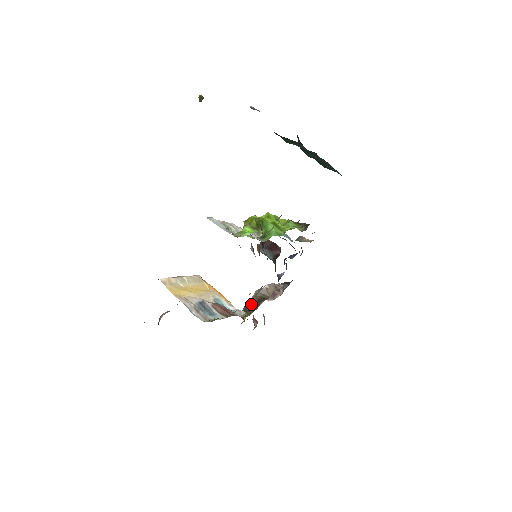
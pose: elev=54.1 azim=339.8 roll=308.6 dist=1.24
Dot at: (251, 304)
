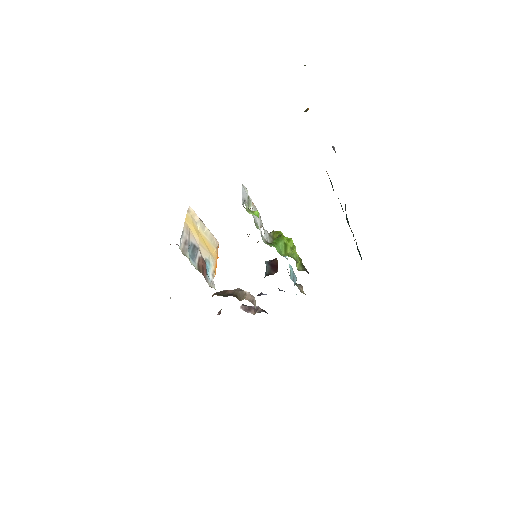
Dot at: (226, 292)
